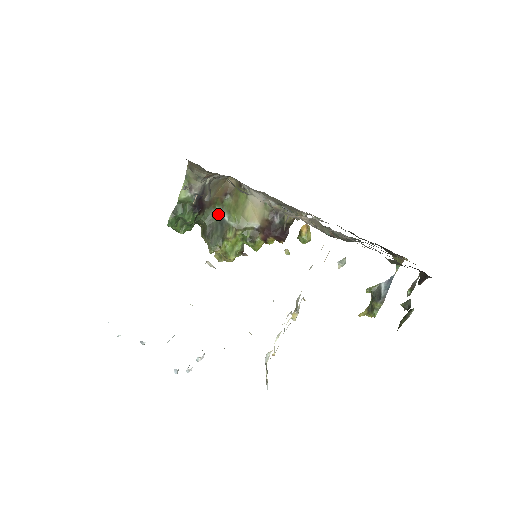
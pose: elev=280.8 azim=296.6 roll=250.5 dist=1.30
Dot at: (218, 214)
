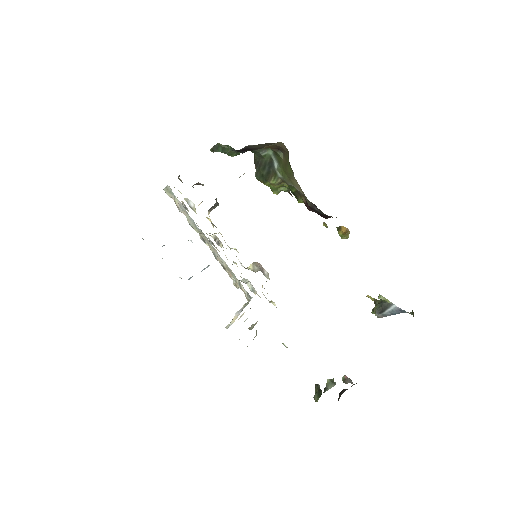
Dot at: (270, 155)
